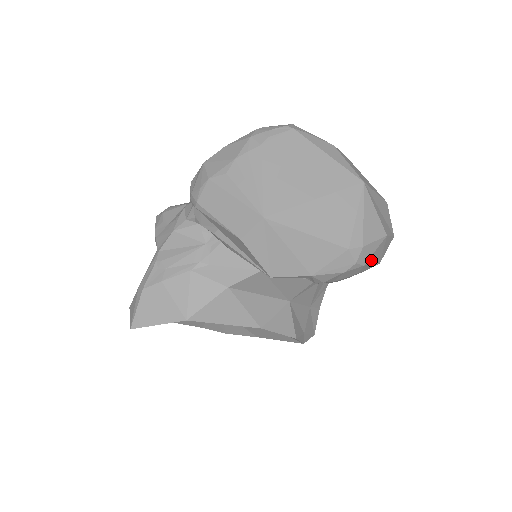
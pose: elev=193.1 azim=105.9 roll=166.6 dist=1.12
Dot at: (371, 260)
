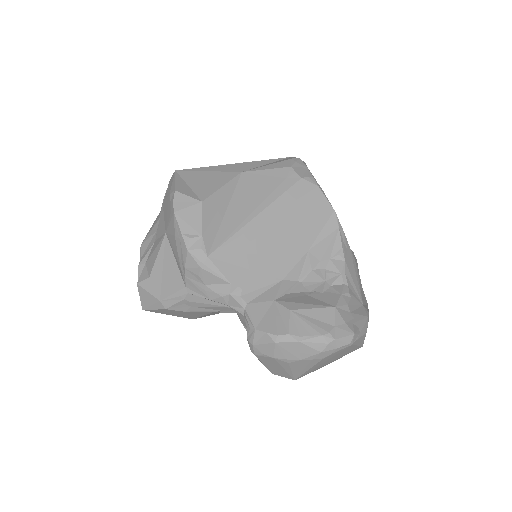
Dot at: occluded
